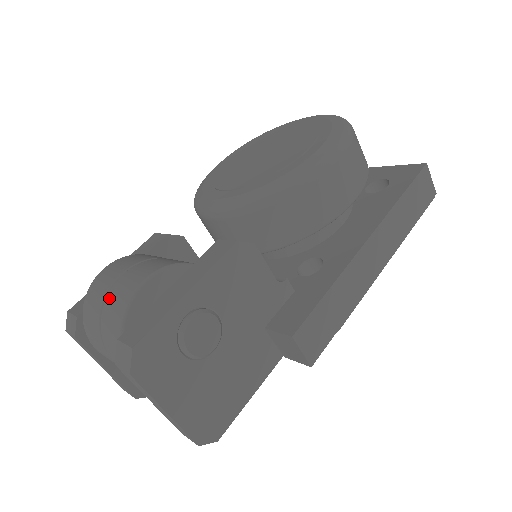
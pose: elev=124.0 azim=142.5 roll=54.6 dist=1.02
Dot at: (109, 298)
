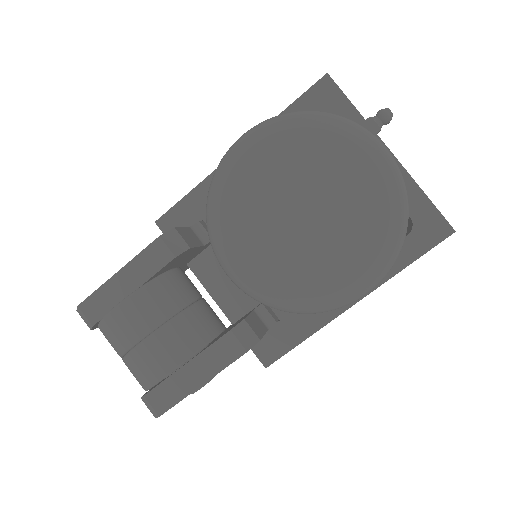
Dot at: (132, 359)
